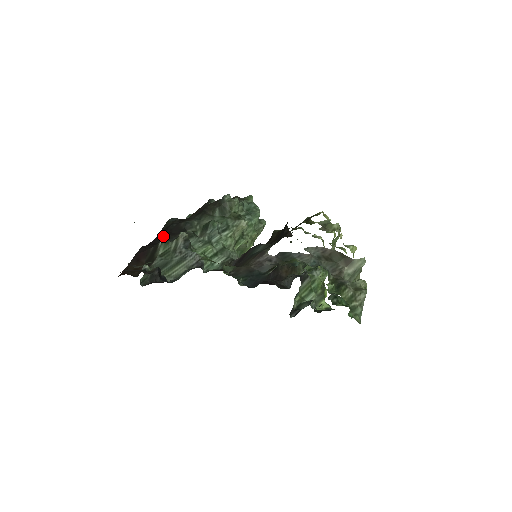
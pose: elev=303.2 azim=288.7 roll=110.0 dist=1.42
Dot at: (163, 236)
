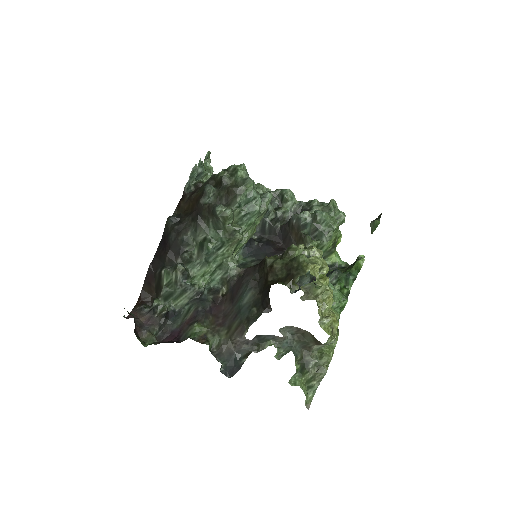
Dot at: (164, 257)
